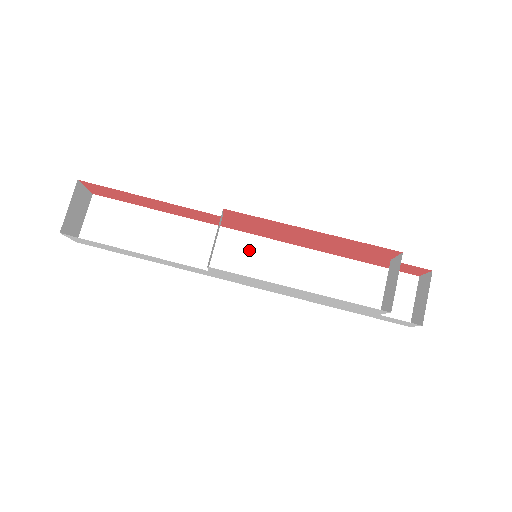
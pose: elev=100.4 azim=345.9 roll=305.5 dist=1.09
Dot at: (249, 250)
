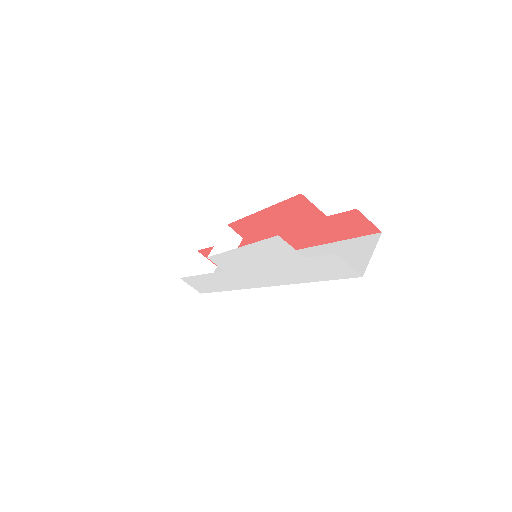
Dot at: occluded
